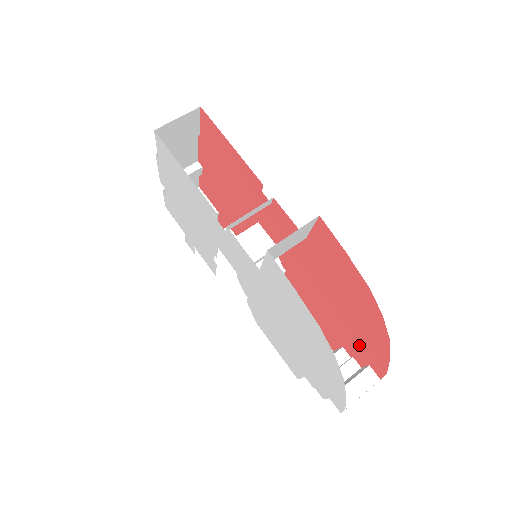
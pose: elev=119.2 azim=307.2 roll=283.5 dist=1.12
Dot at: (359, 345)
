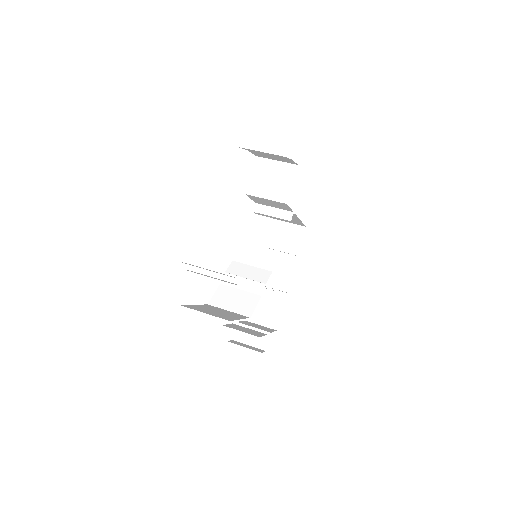
Dot at: occluded
